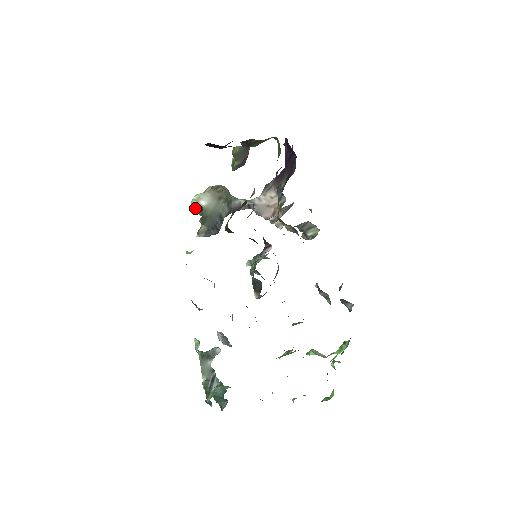
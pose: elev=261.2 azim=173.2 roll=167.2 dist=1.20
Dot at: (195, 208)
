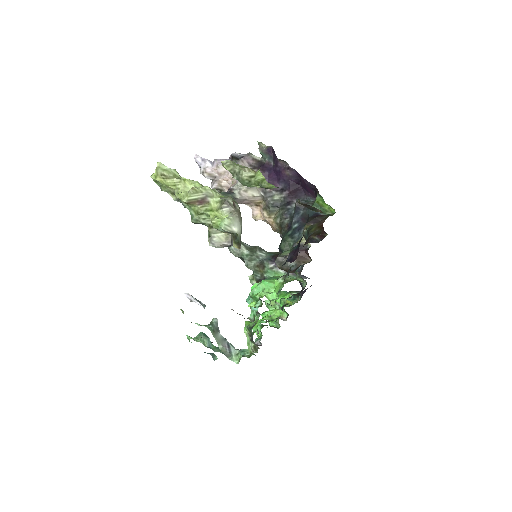
Dot at: (224, 231)
